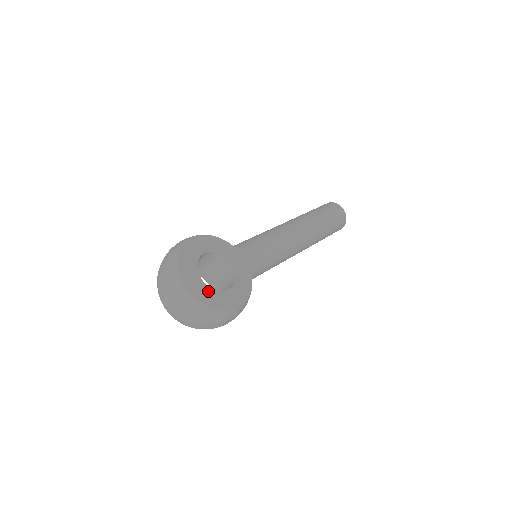
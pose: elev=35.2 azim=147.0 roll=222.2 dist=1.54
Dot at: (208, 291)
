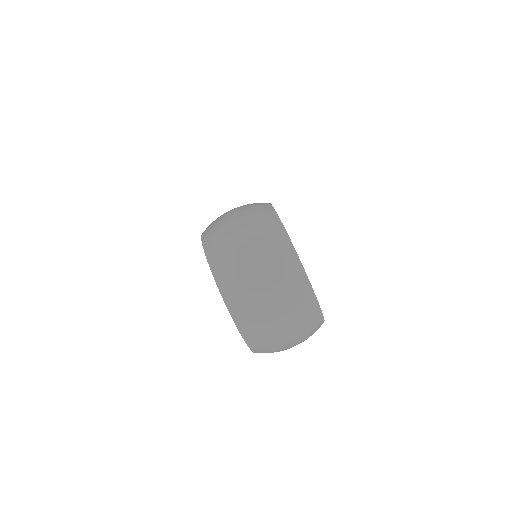
Dot at: occluded
